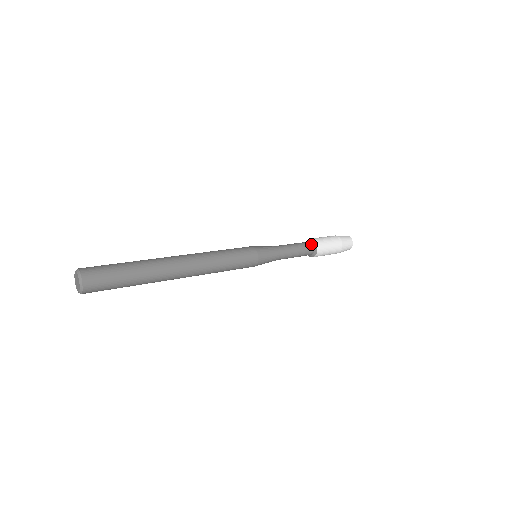
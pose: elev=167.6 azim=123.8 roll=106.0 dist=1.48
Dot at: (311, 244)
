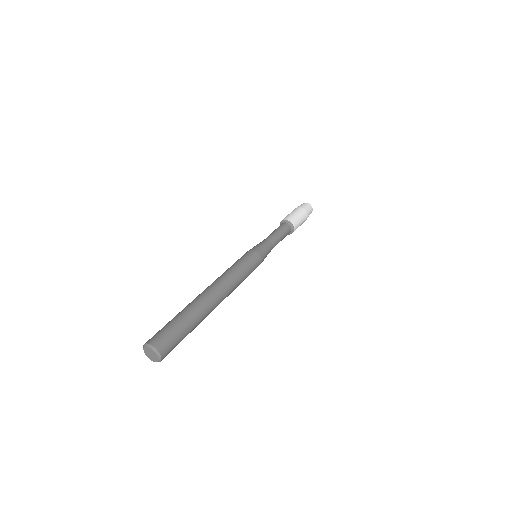
Dot at: (290, 229)
